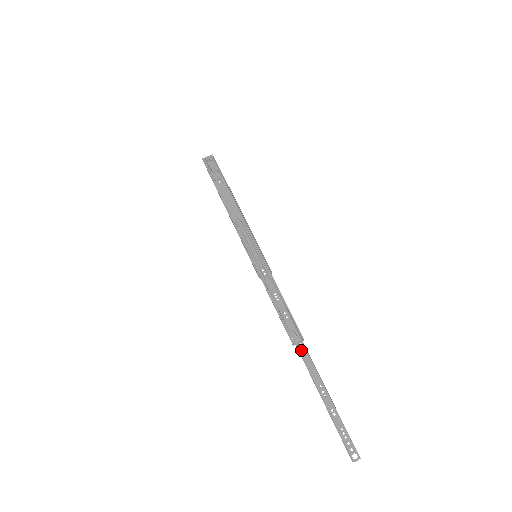
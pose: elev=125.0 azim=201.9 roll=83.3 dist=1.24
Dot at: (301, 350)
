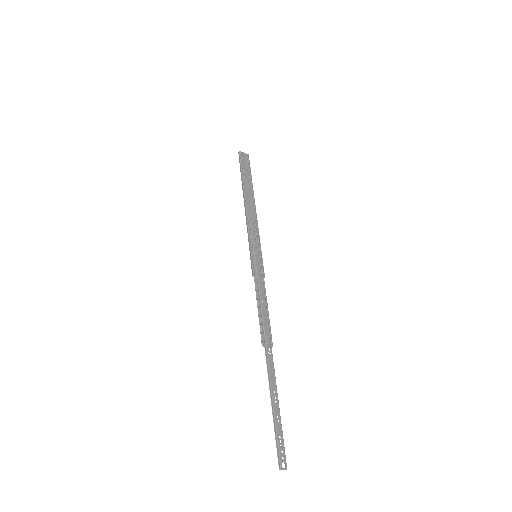
Dot at: occluded
